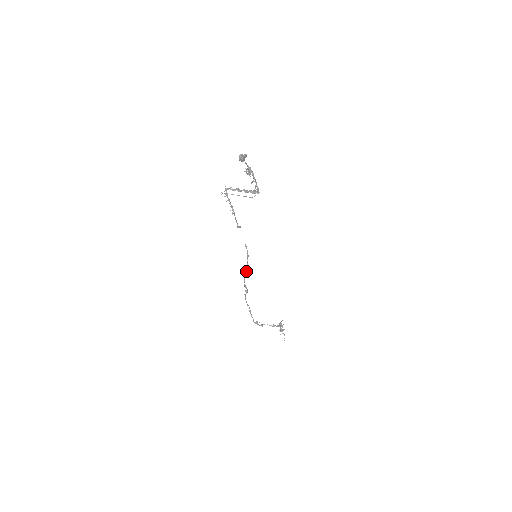
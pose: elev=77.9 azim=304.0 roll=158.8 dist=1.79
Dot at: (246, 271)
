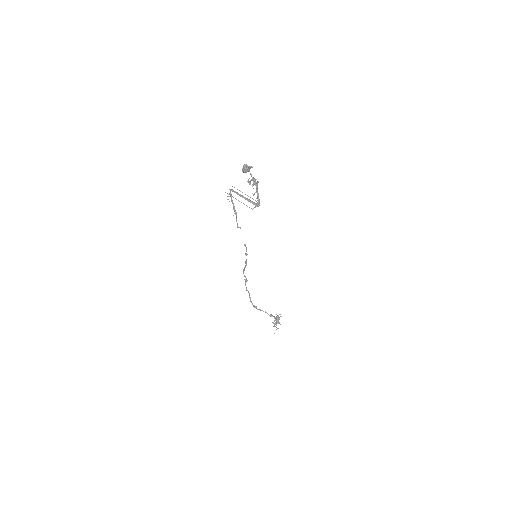
Dot at: (245, 265)
